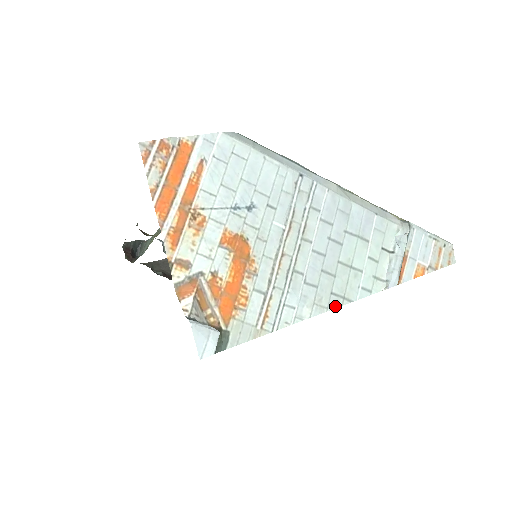
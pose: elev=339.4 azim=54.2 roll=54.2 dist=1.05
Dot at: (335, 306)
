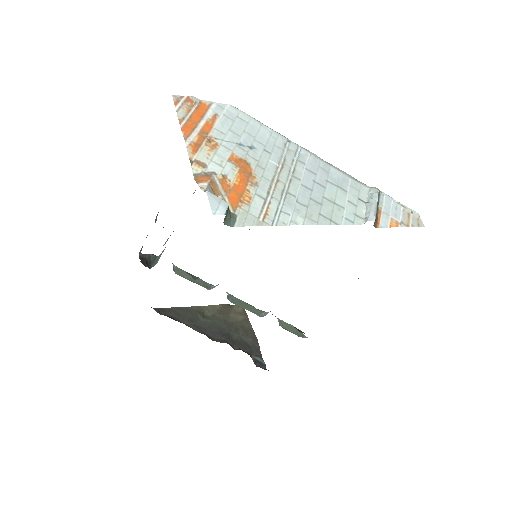
Dot at: (324, 223)
